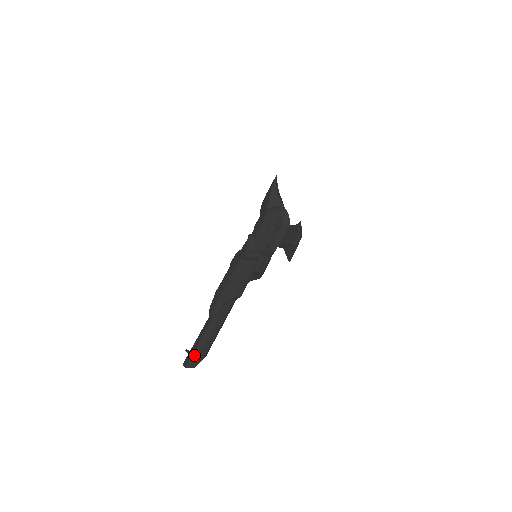
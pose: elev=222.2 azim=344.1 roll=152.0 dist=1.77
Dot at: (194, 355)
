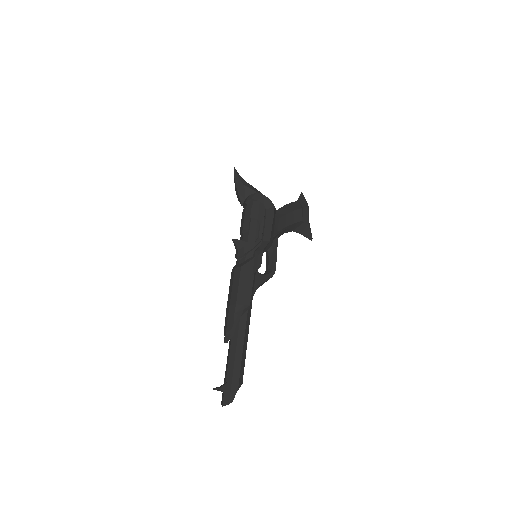
Dot at: (226, 389)
